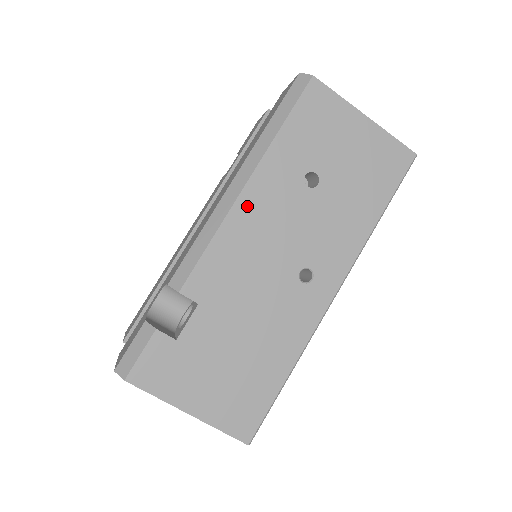
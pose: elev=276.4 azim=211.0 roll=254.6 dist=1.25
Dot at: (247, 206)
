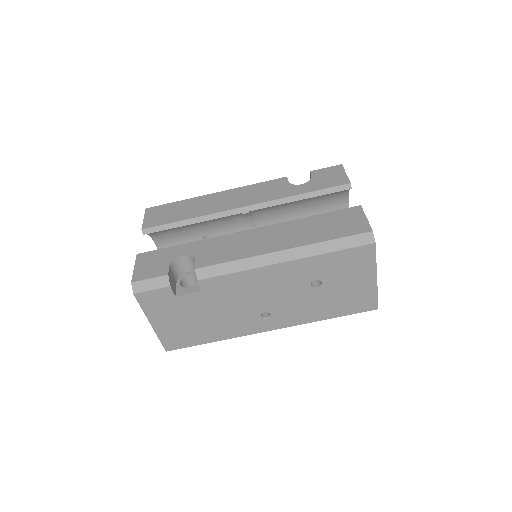
Dot at: (272, 271)
